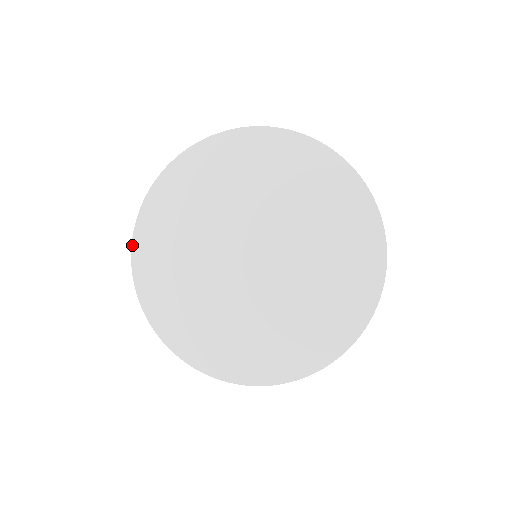
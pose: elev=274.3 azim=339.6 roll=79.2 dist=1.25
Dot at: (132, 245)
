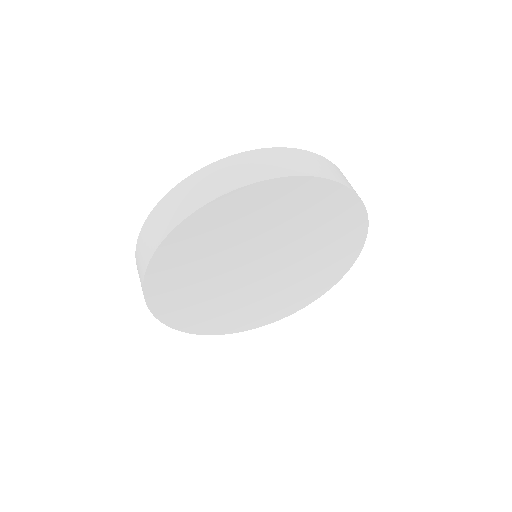
Dot at: (208, 204)
